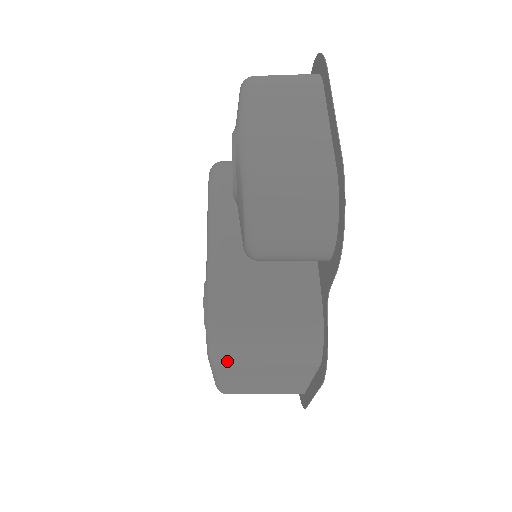
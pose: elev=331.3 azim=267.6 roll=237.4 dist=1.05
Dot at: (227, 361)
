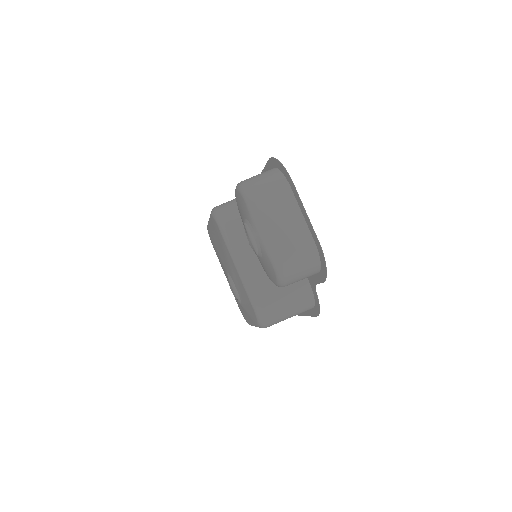
Dot at: occluded
